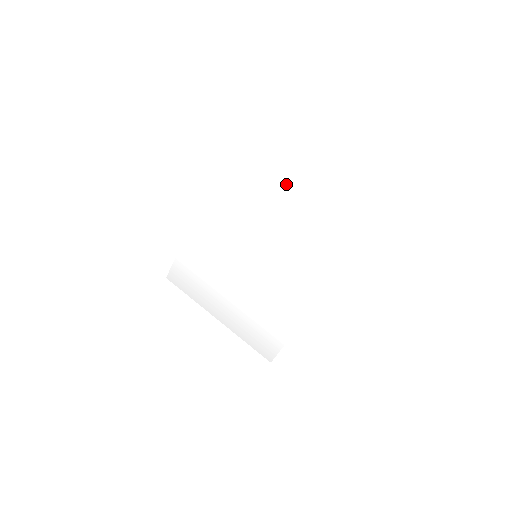
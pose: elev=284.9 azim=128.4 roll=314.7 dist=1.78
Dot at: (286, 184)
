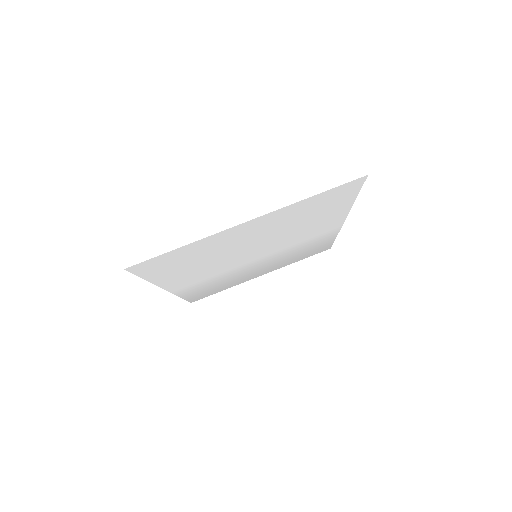
Dot at: (232, 236)
